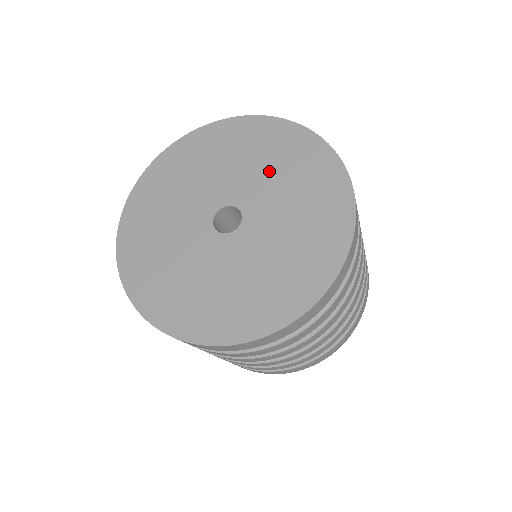
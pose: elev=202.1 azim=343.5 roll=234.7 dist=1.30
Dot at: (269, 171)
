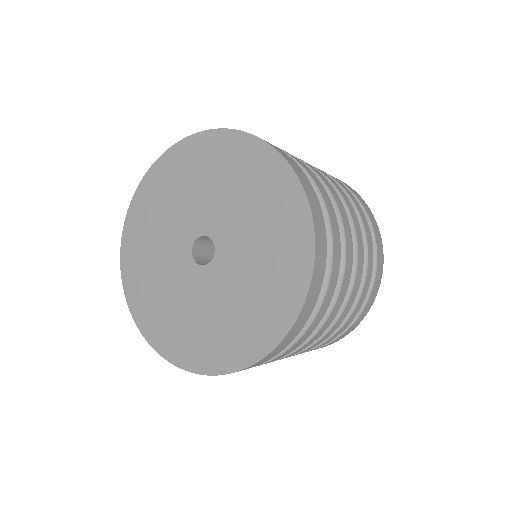
Dot at: (257, 247)
